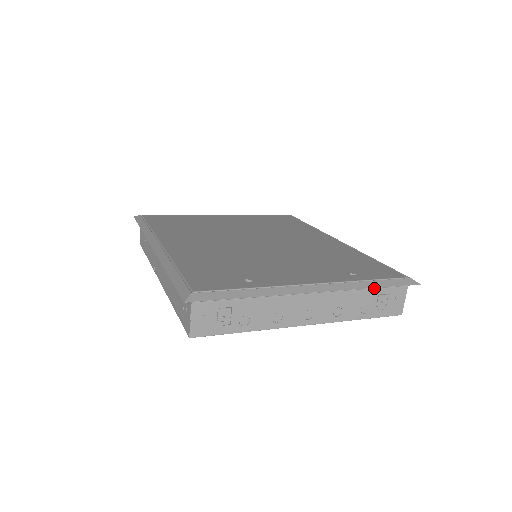
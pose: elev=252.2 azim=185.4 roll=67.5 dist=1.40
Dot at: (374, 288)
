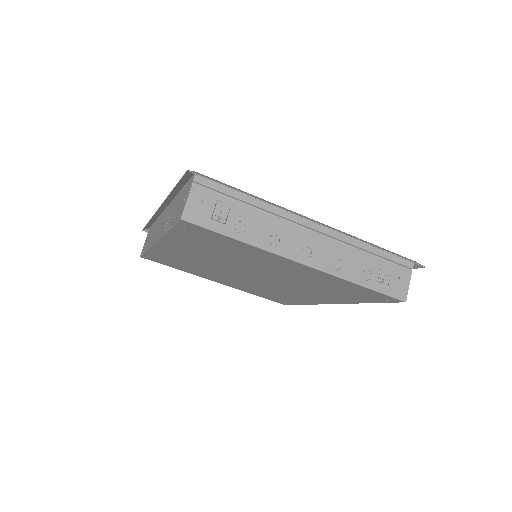
Dot at: (377, 255)
